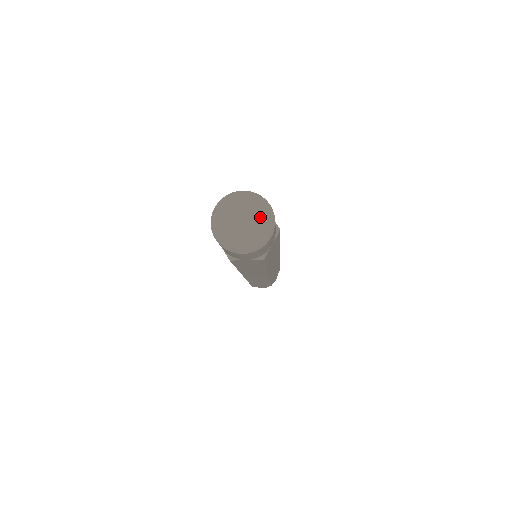
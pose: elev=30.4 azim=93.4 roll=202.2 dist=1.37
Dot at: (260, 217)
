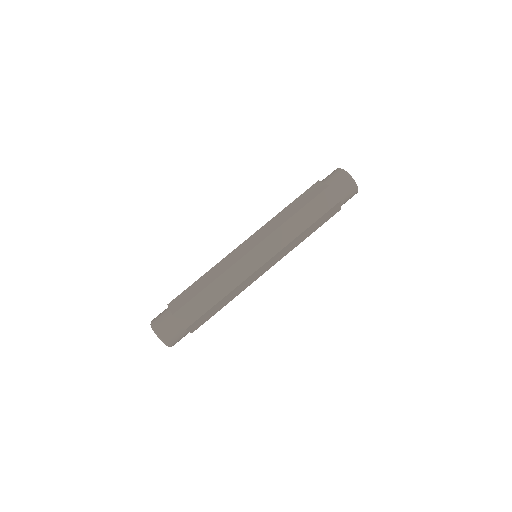
Dot at: occluded
